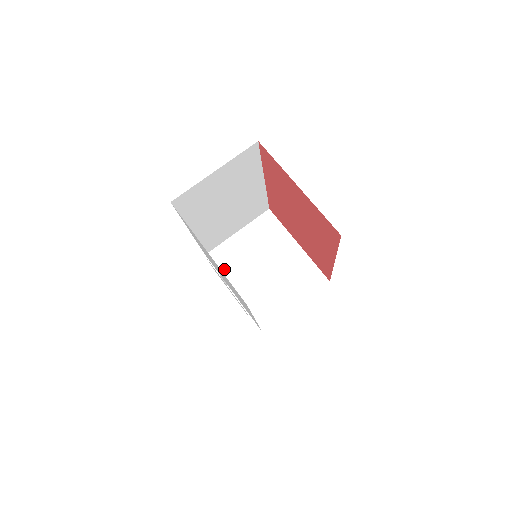
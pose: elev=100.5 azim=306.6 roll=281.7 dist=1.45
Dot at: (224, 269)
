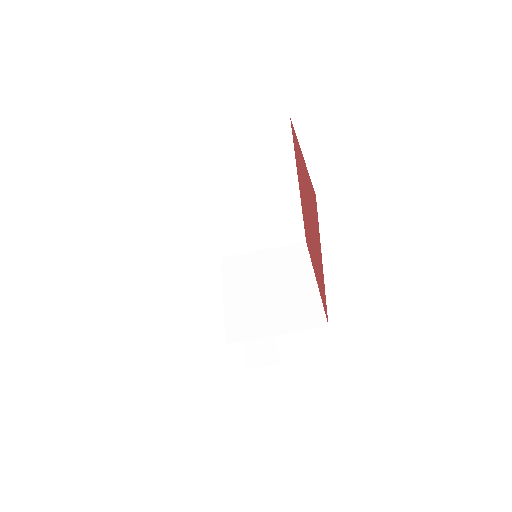
Dot at: (229, 275)
